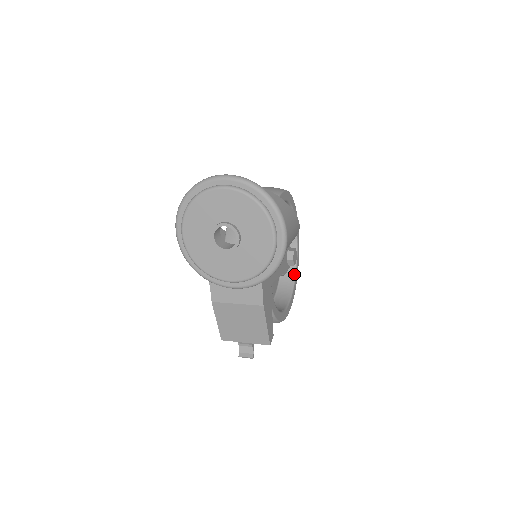
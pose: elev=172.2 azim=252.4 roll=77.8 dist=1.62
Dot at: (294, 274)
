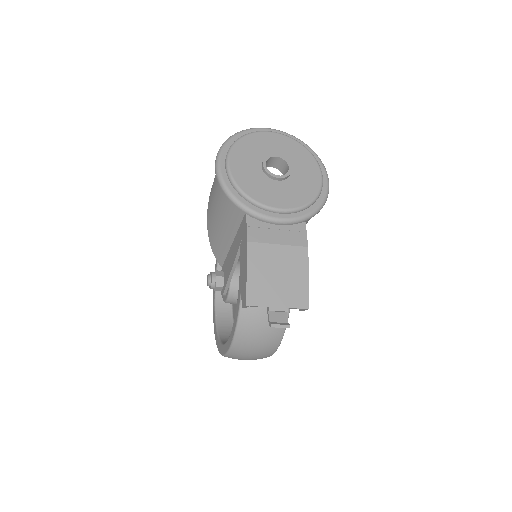
Dot at: occluded
